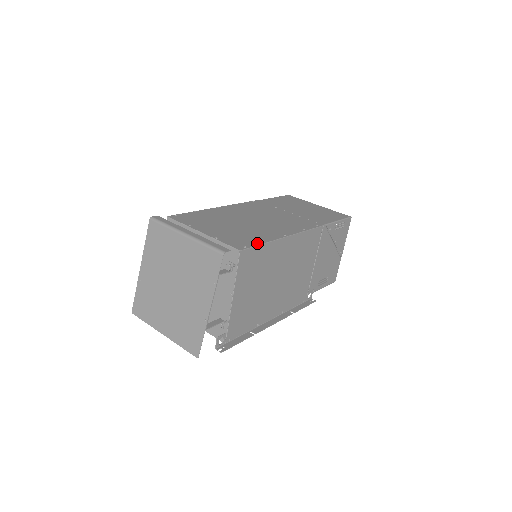
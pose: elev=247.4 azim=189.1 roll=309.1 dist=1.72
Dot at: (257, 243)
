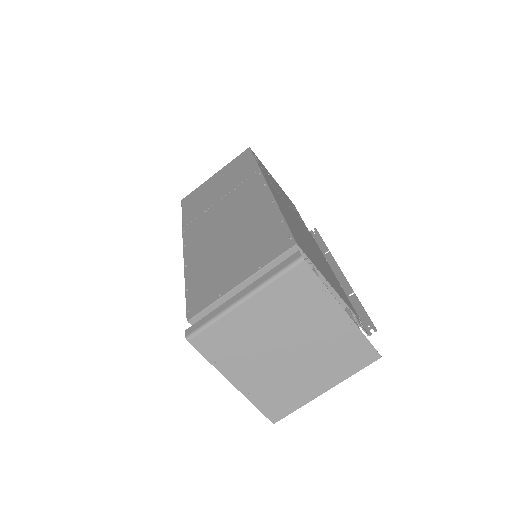
Dot at: (284, 227)
